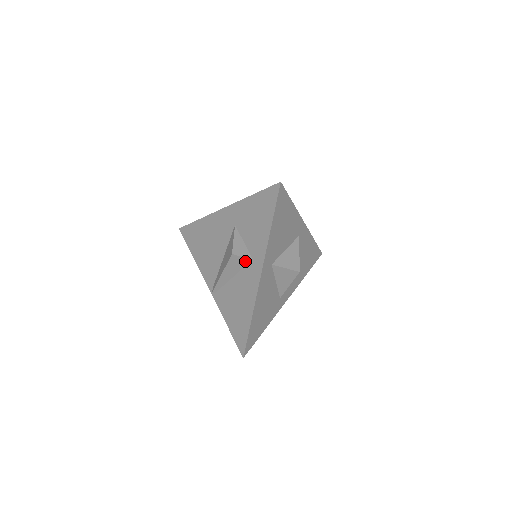
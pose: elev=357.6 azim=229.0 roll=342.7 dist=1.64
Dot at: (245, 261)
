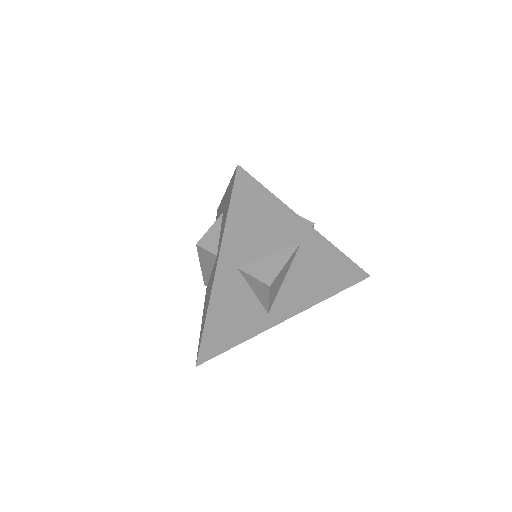
Dot at: (212, 256)
